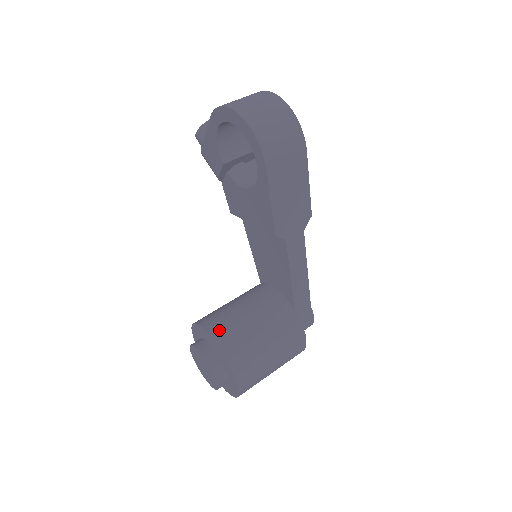
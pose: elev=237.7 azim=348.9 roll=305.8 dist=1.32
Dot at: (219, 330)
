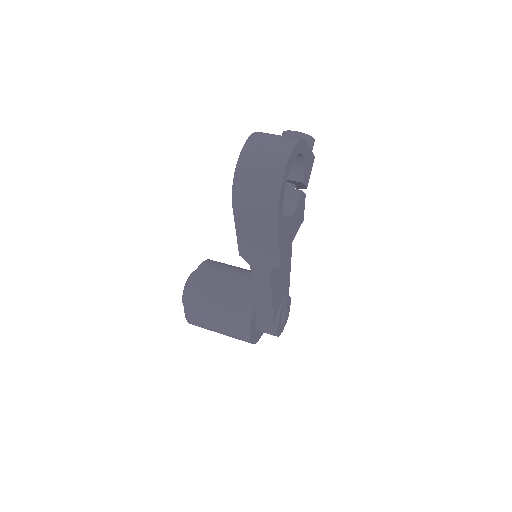
Dot at: (200, 278)
